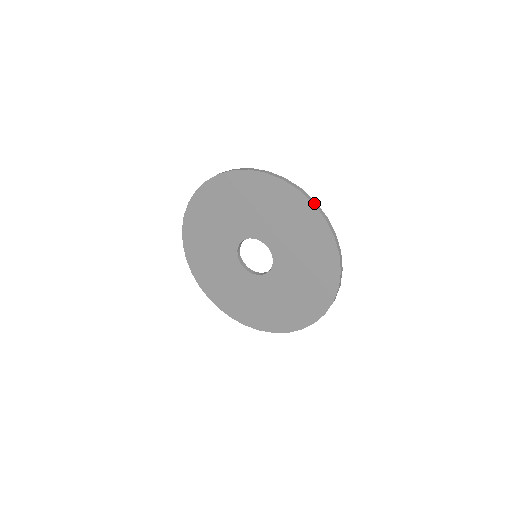
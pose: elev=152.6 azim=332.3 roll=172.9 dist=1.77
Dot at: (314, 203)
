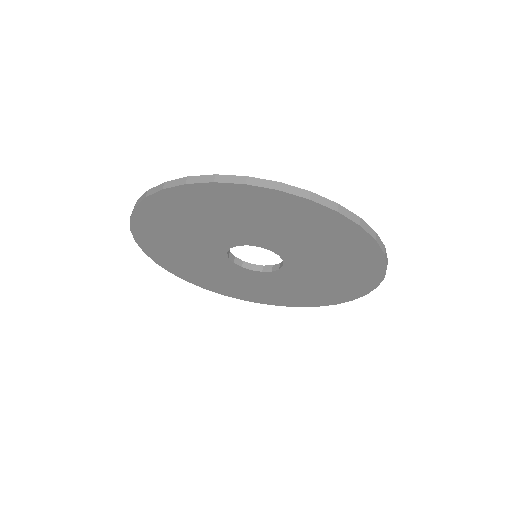
Dot at: (385, 252)
